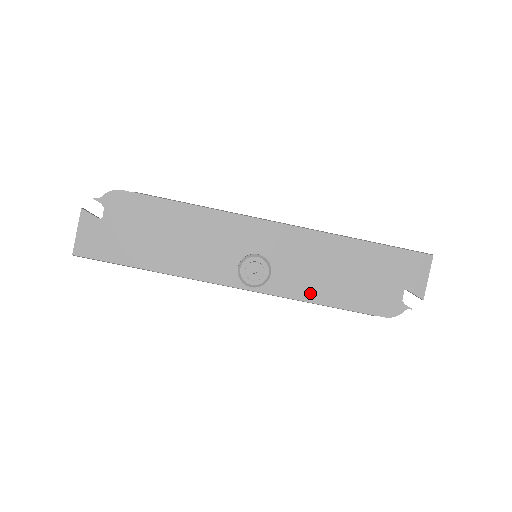
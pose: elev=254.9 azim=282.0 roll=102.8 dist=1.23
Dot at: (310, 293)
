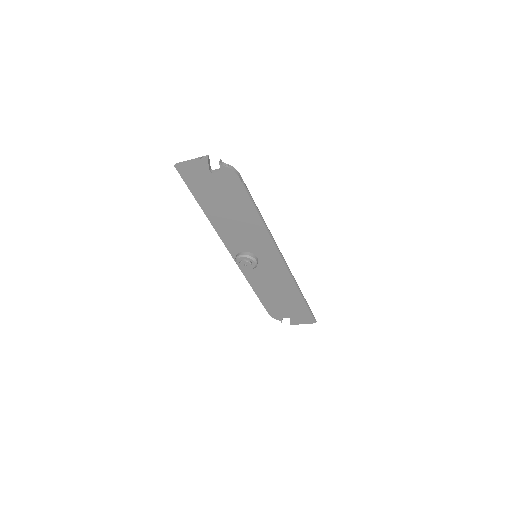
Dot at: (256, 285)
